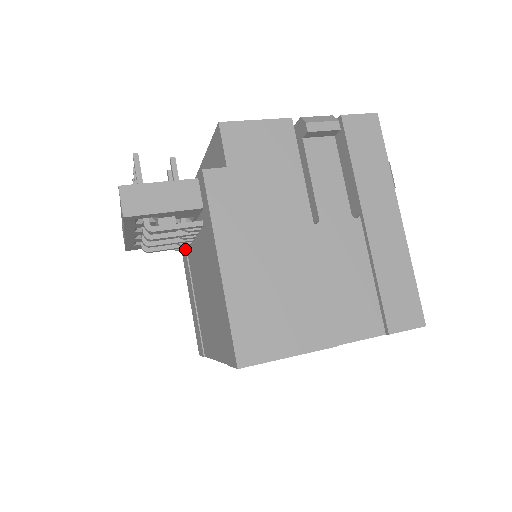
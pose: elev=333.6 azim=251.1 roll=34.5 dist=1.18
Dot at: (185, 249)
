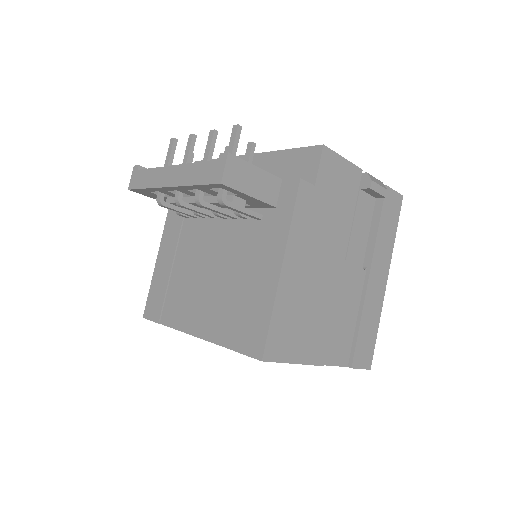
Dot at: (187, 216)
